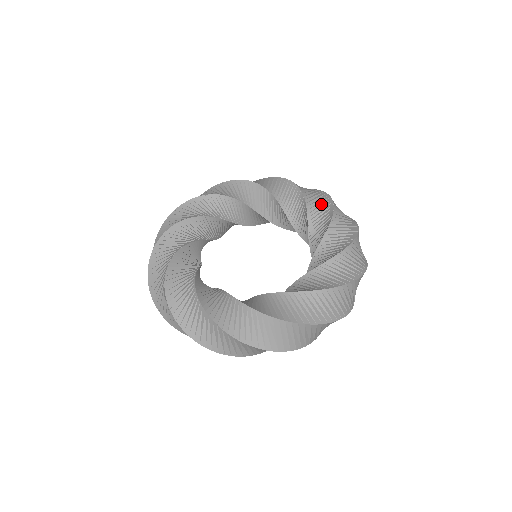
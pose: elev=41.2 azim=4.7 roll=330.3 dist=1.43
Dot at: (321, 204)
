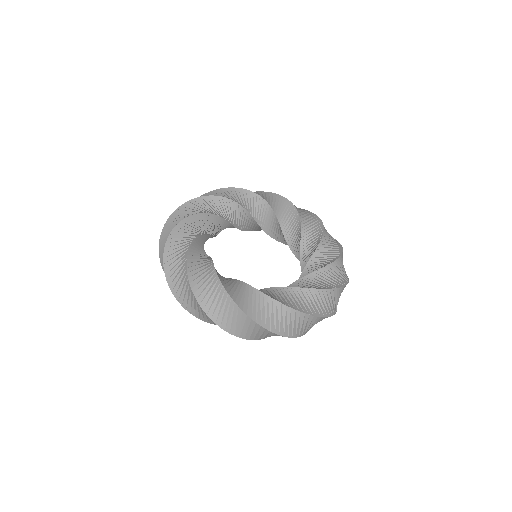
Dot at: (276, 201)
